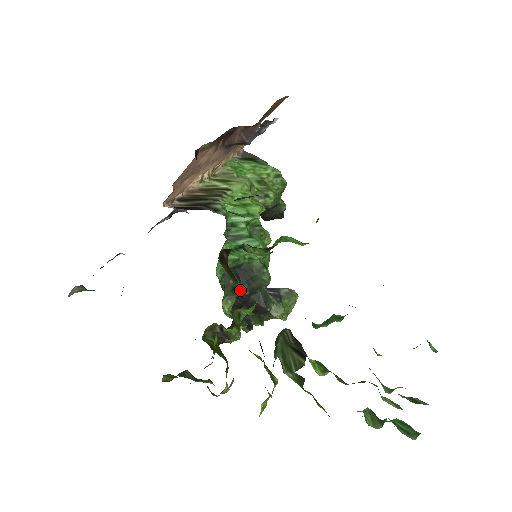
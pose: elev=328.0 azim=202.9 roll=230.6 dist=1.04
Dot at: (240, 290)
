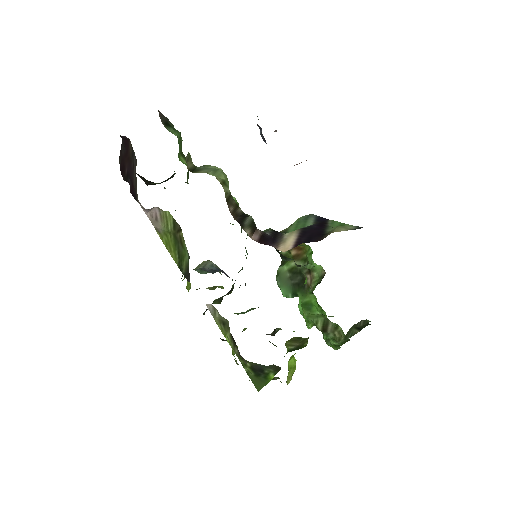
Dot at: (239, 287)
